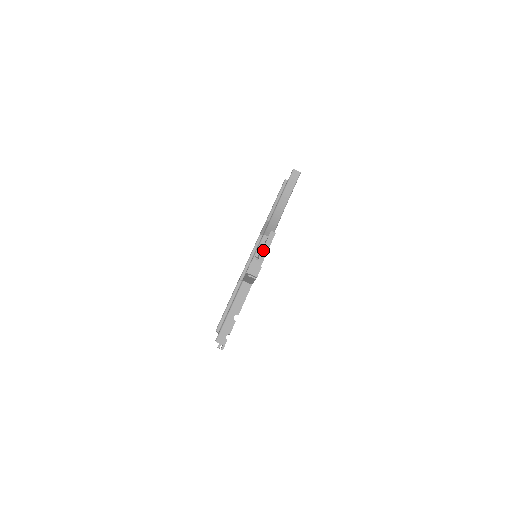
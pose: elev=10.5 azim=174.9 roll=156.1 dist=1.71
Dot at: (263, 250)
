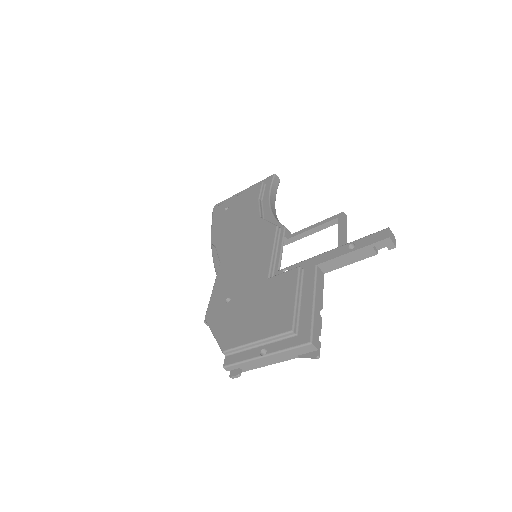
Dot at: (344, 230)
